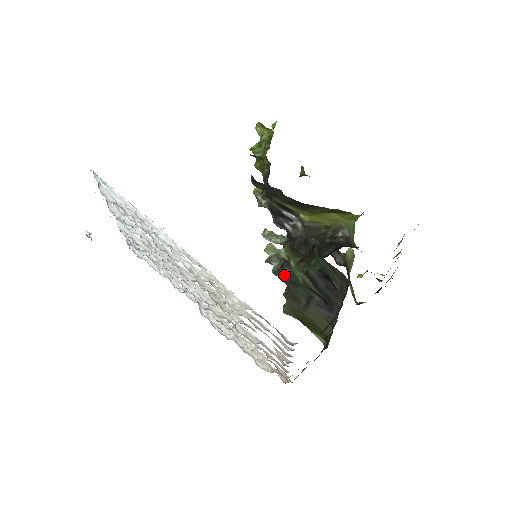
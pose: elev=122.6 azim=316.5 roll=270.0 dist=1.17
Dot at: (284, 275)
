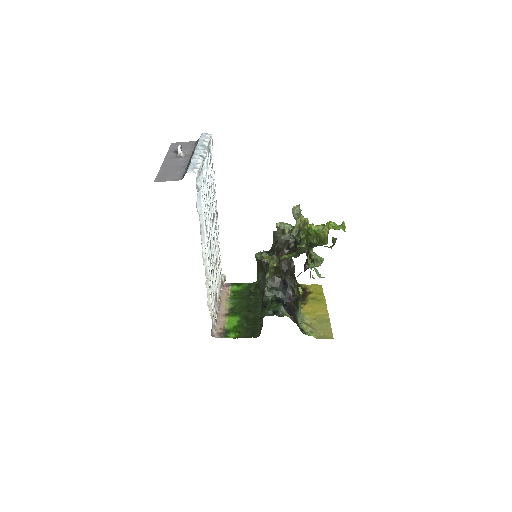
Dot at: (275, 242)
